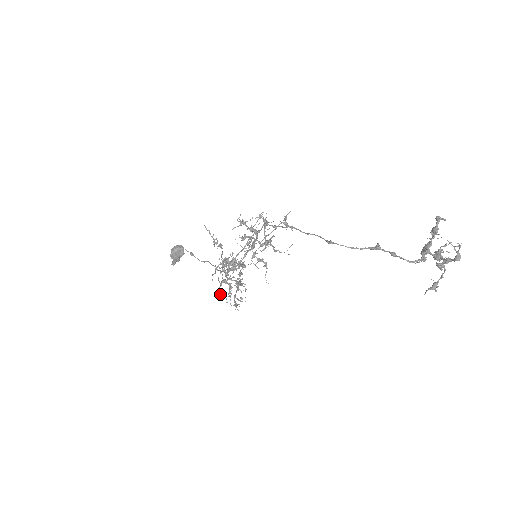
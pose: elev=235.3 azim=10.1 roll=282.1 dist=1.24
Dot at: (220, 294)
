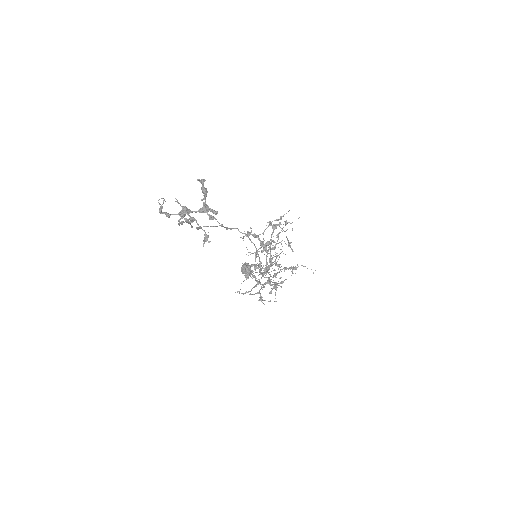
Dot at: (246, 292)
